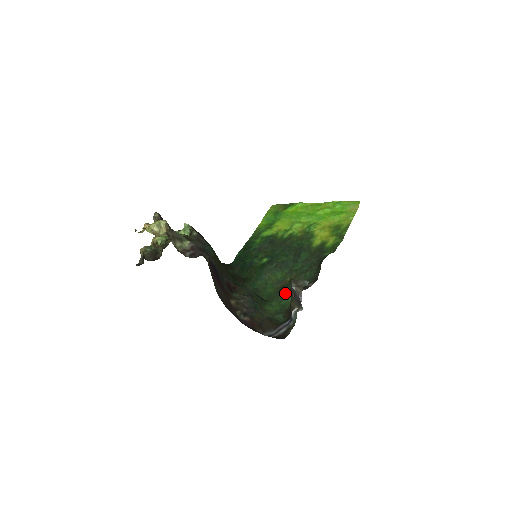
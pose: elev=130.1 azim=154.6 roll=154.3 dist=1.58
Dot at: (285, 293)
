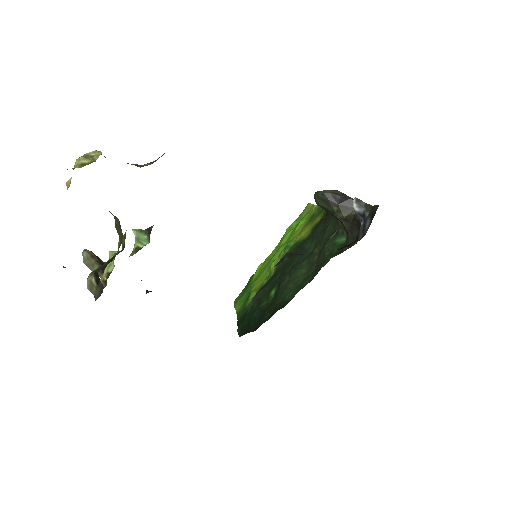
Dot at: (326, 249)
